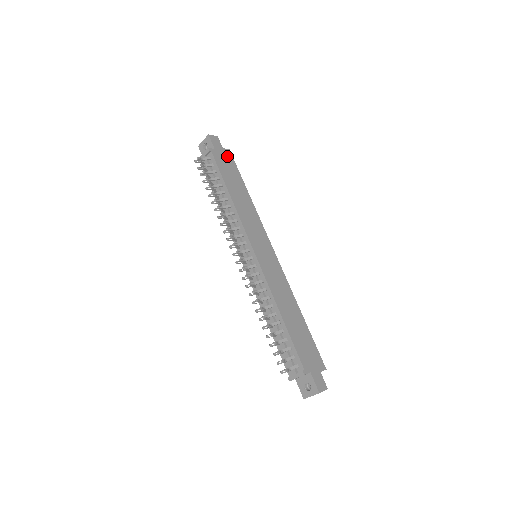
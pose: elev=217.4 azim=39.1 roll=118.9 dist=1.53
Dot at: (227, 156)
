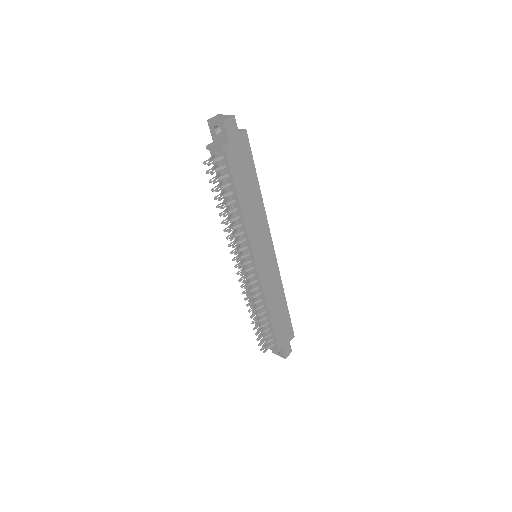
Dot at: (243, 144)
